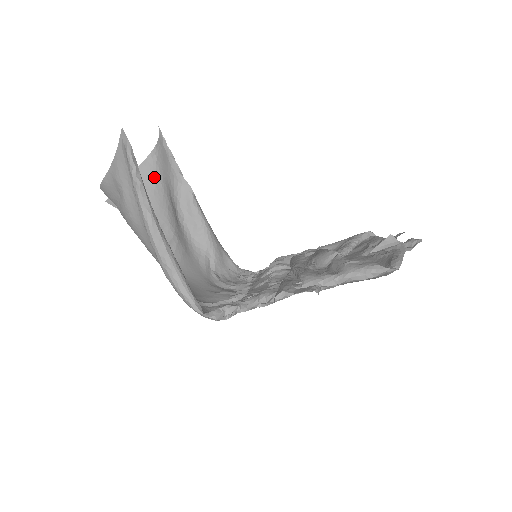
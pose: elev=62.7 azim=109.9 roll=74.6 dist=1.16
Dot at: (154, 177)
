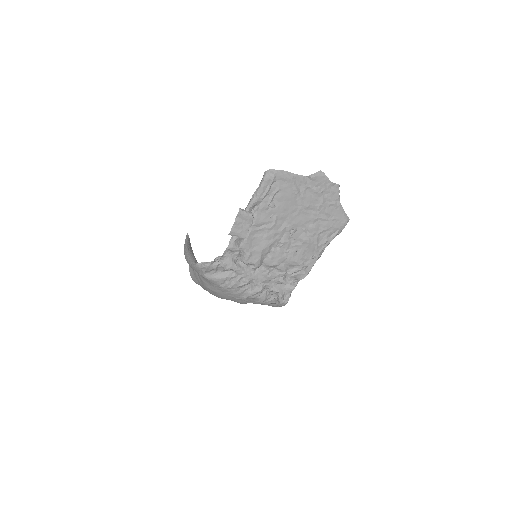
Dot at: occluded
